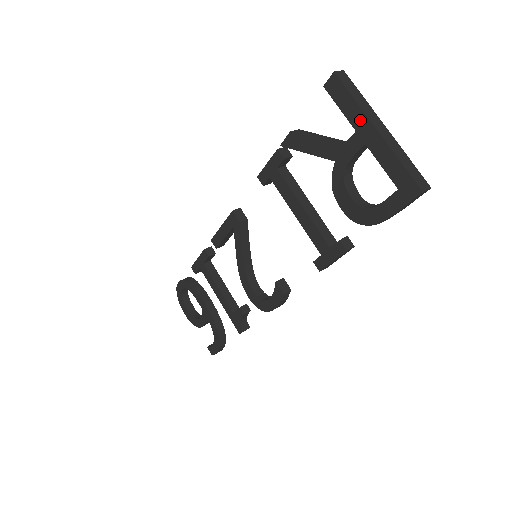
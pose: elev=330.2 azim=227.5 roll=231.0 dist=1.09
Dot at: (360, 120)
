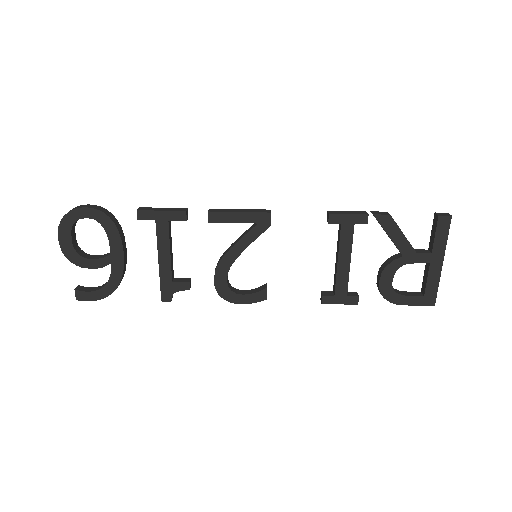
Dot at: (440, 251)
